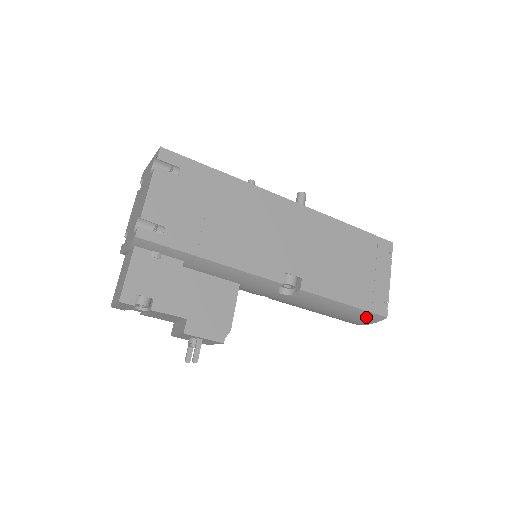
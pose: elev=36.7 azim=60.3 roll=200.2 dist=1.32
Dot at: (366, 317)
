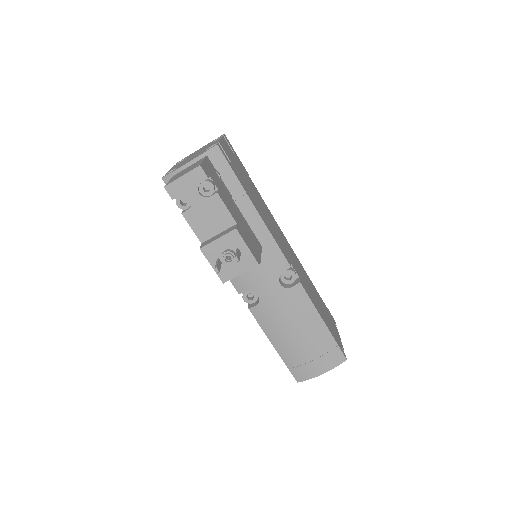
Dot at: (330, 354)
